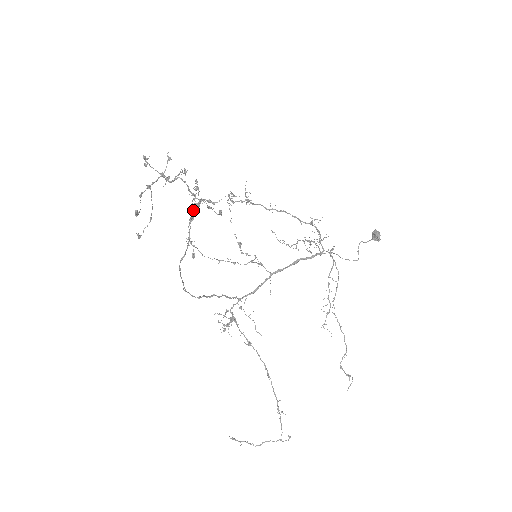
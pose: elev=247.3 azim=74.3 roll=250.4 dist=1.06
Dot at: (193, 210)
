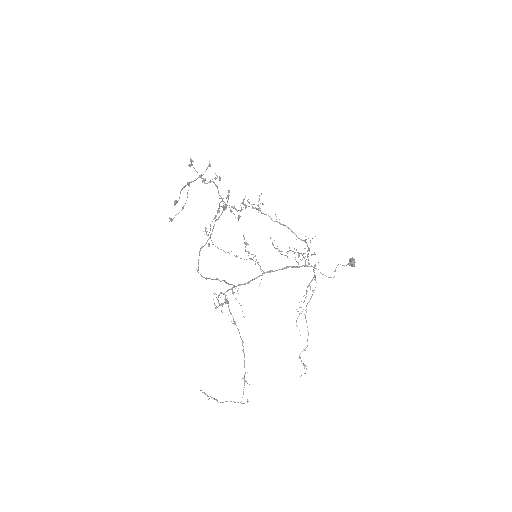
Dot at: (219, 210)
